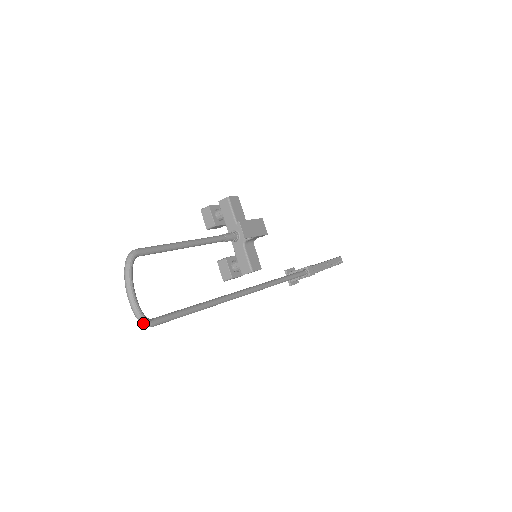
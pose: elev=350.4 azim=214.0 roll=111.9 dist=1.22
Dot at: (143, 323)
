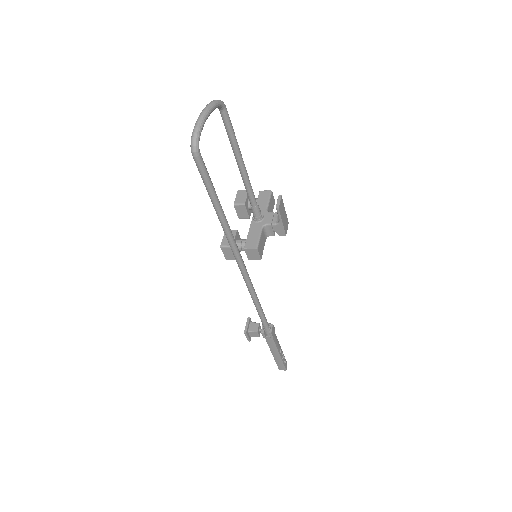
Dot at: (194, 142)
